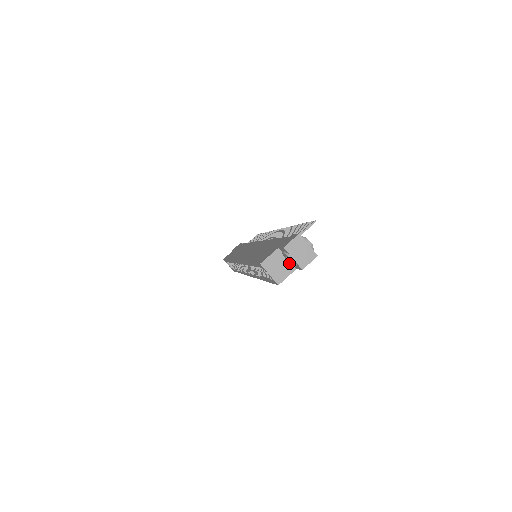
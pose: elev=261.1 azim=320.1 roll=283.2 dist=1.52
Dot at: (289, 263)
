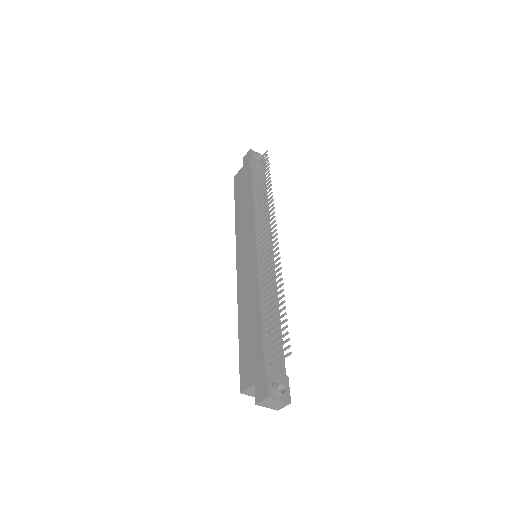
Dot at: occluded
